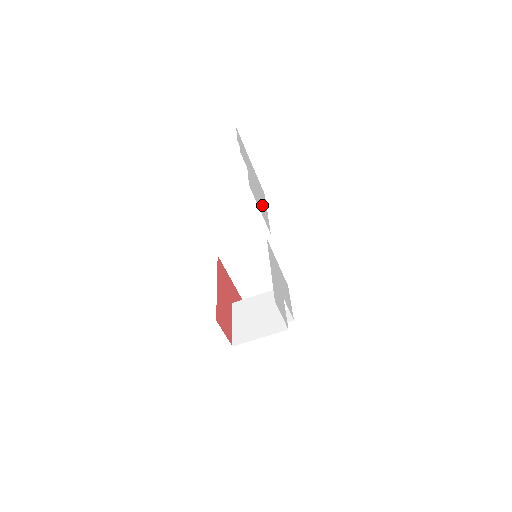
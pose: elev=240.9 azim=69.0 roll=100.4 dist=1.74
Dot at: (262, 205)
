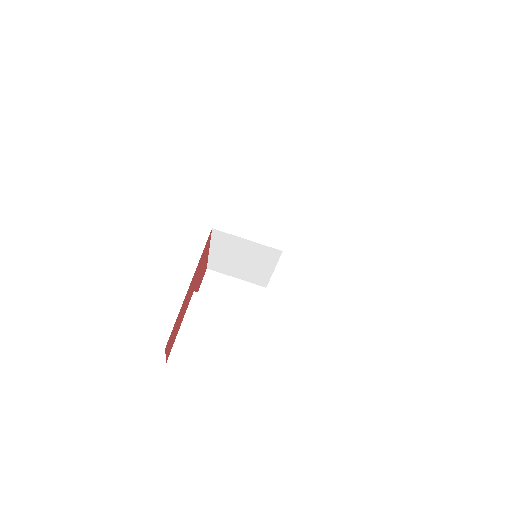
Dot at: occluded
